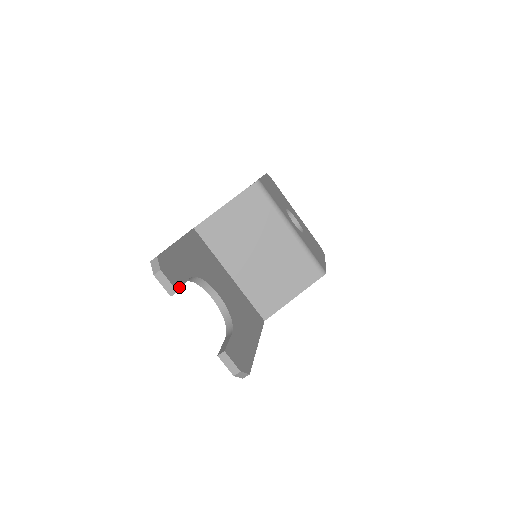
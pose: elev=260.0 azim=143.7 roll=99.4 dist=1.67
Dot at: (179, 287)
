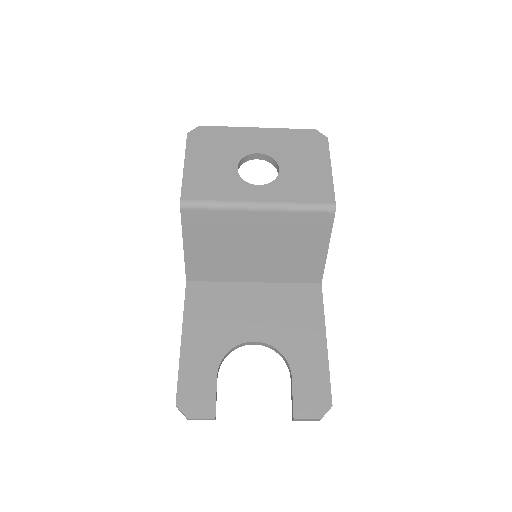
Dot at: (213, 409)
